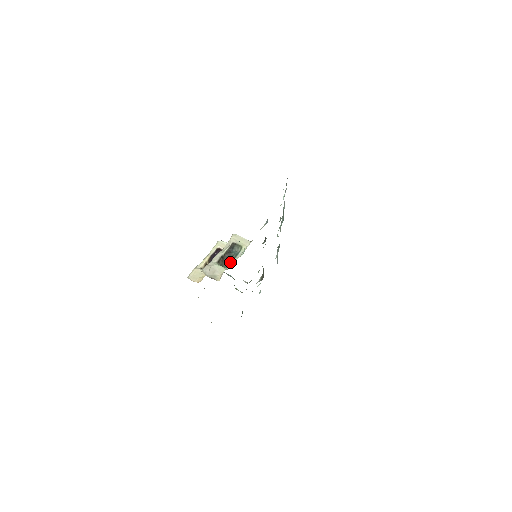
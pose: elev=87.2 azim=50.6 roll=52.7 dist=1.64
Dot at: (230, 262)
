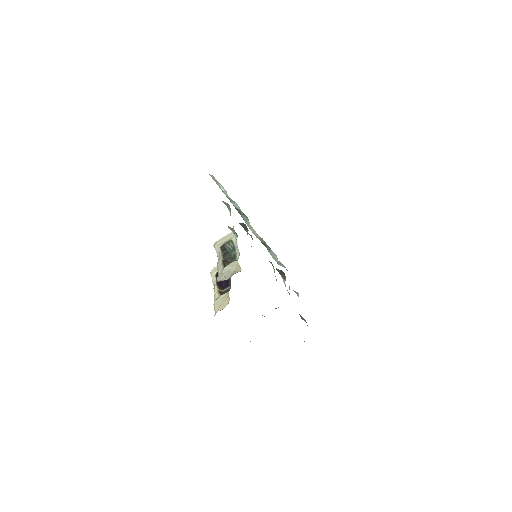
Dot at: (235, 256)
